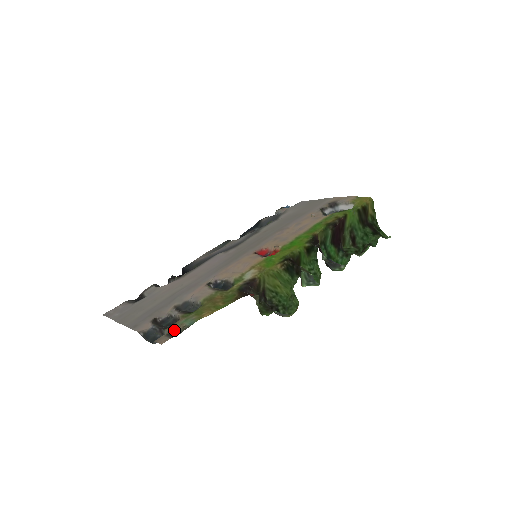
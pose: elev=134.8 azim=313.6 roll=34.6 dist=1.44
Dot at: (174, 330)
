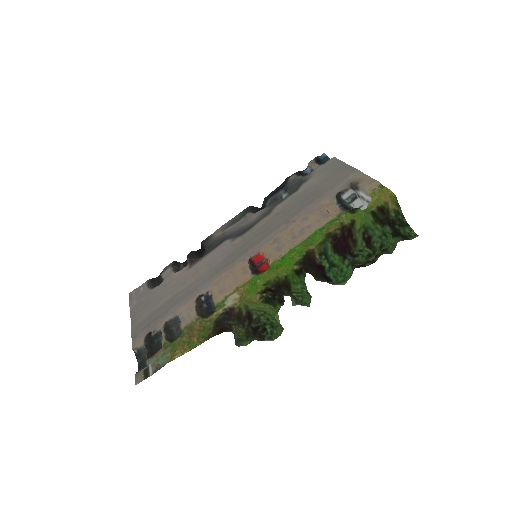
Dot at: (151, 365)
